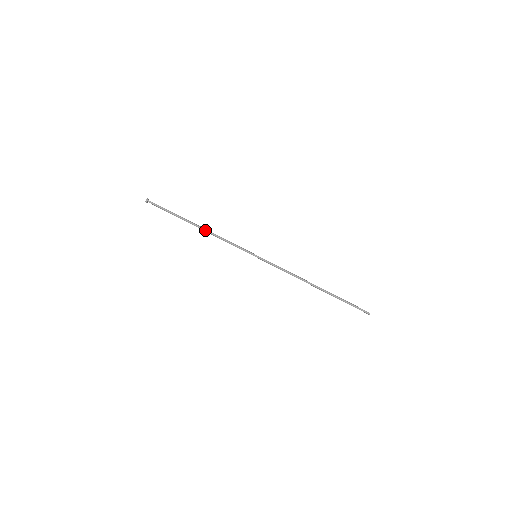
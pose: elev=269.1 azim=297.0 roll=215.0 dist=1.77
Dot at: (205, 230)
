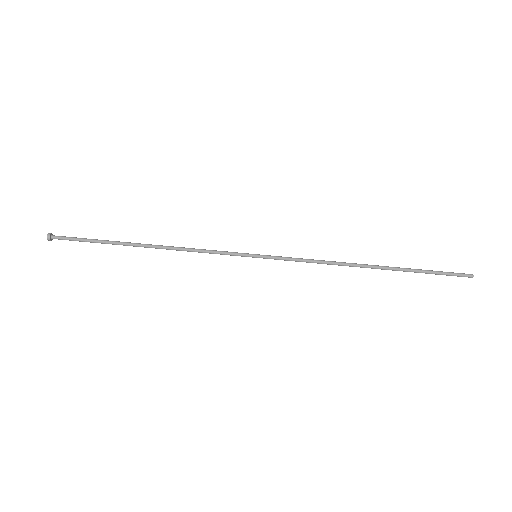
Dot at: (159, 248)
